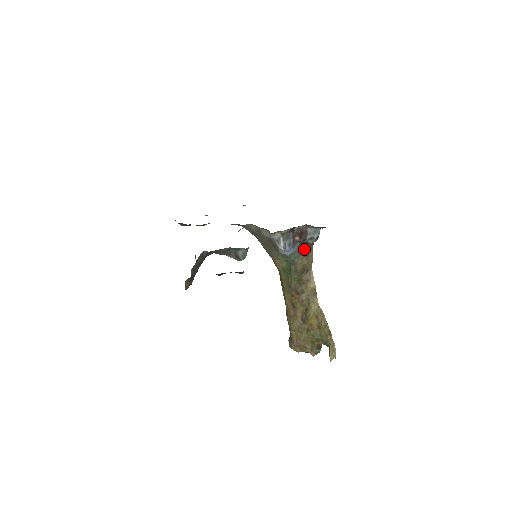
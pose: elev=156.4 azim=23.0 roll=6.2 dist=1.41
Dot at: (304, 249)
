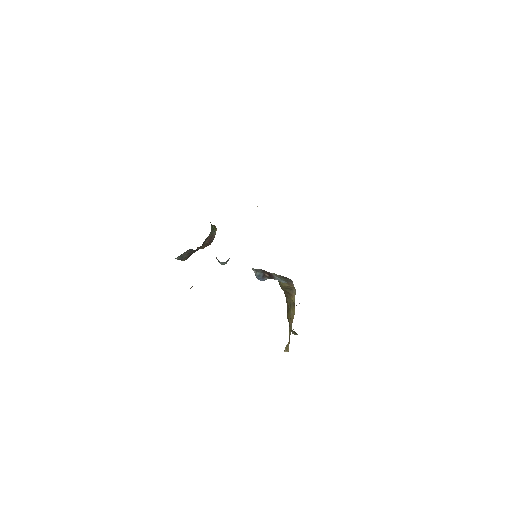
Dot at: (284, 278)
